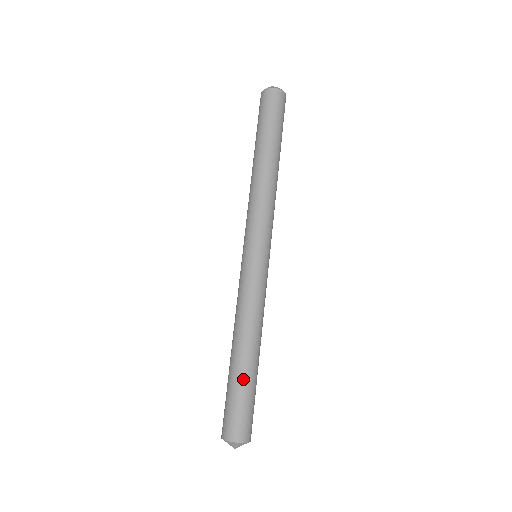
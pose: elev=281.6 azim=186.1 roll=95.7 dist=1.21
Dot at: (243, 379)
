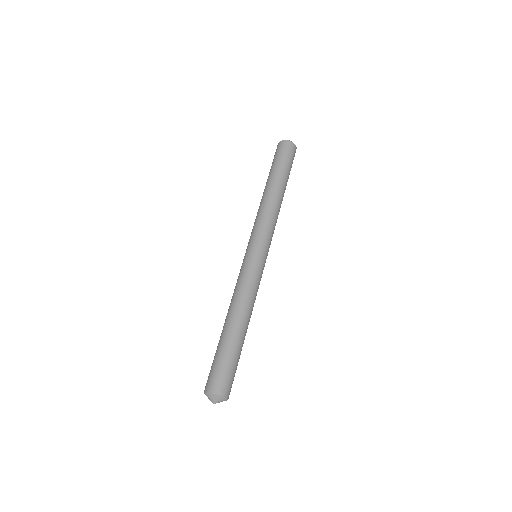
Dot at: (234, 345)
